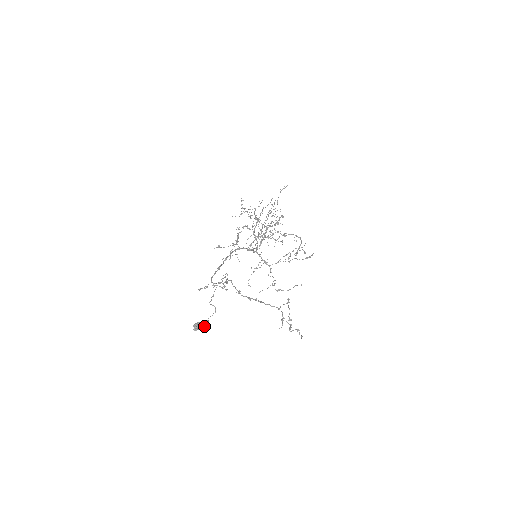
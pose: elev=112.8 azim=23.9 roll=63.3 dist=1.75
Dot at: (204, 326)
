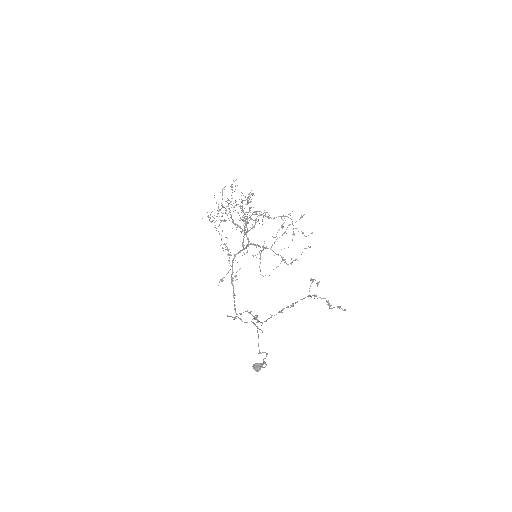
Dot at: occluded
